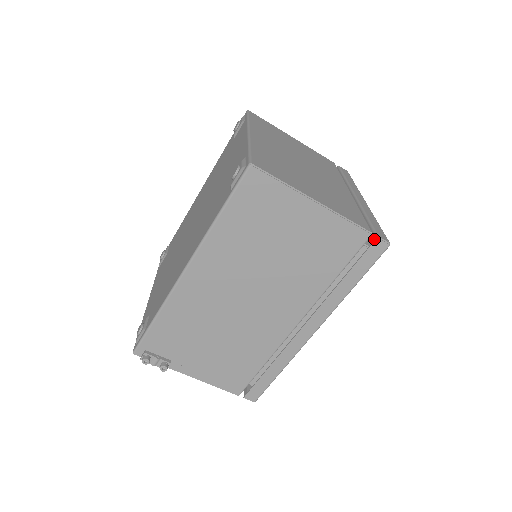
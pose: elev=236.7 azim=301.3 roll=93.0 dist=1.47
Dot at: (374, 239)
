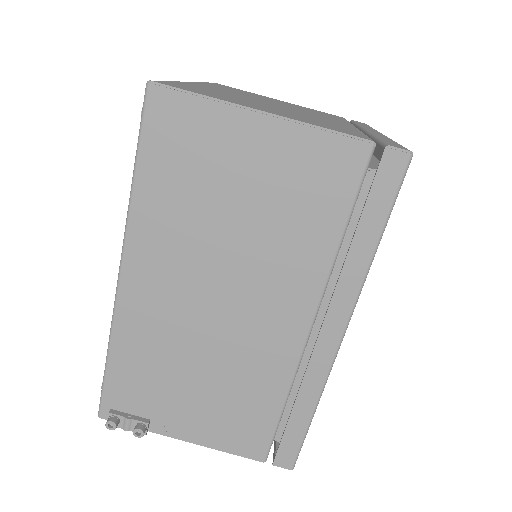
Dot at: (382, 152)
